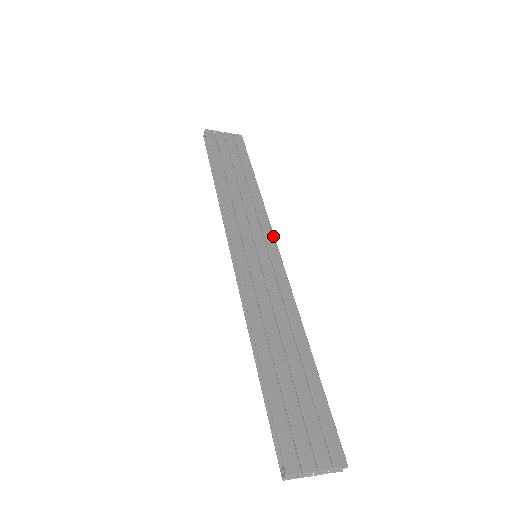
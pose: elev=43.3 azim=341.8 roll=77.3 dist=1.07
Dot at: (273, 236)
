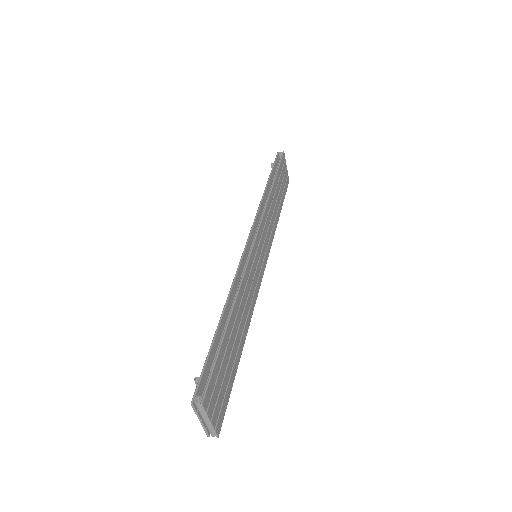
Dot at: occluded
